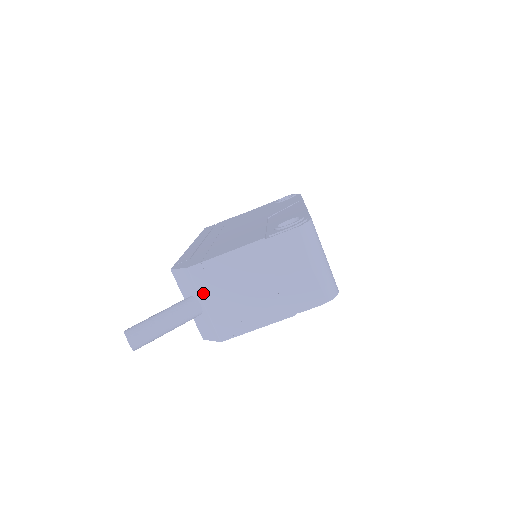
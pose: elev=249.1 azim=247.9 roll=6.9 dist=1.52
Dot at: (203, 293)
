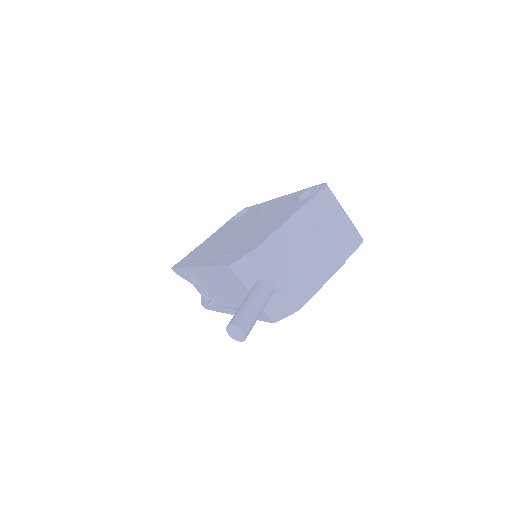
Dot at: (273, 269)
